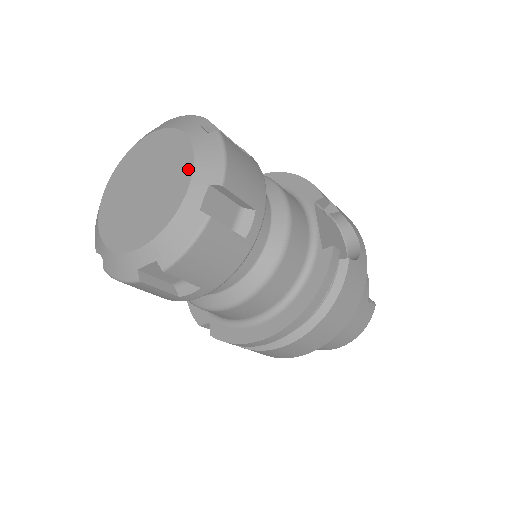
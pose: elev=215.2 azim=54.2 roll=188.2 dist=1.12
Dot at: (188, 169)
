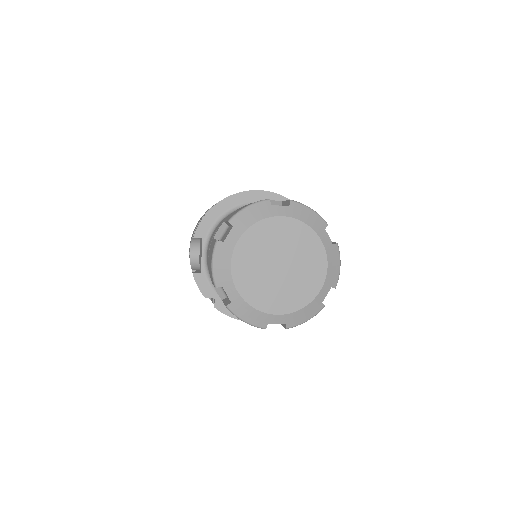
Dot at: (323, 273)
